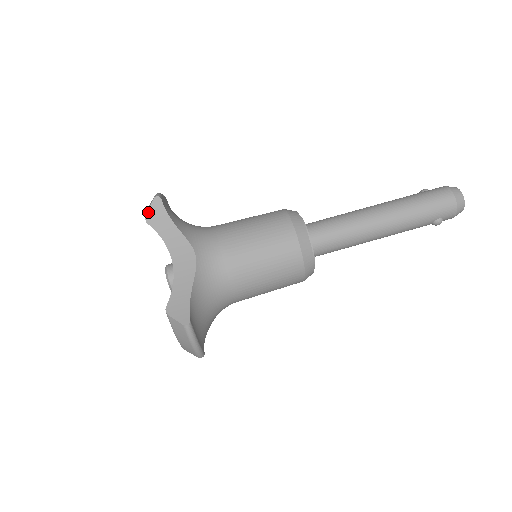
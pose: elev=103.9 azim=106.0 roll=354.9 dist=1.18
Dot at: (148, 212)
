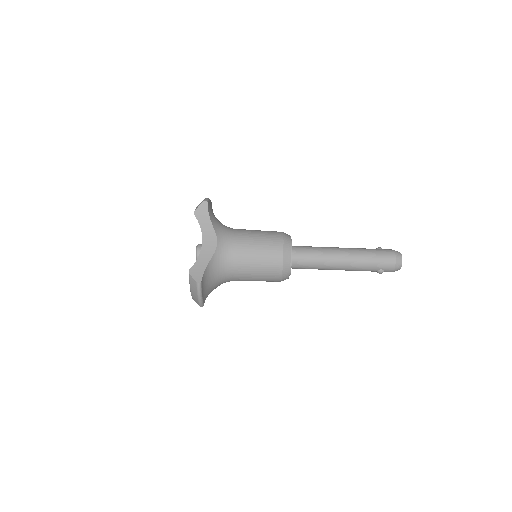
Dot at: (197, 209)
